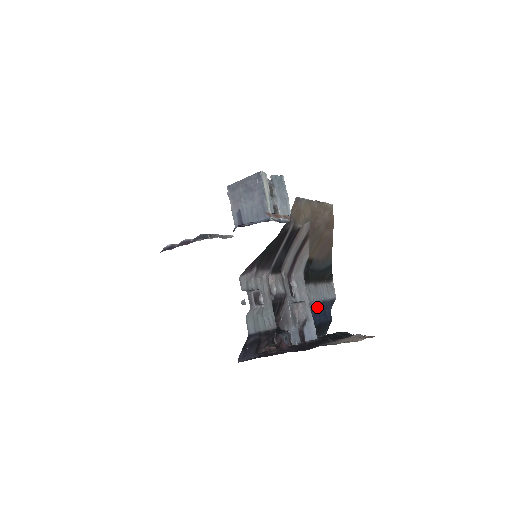
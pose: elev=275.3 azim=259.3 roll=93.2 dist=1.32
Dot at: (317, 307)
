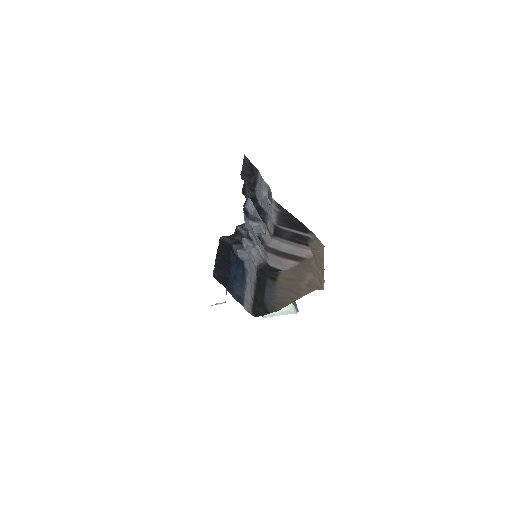
Dot at: (242, 270)
